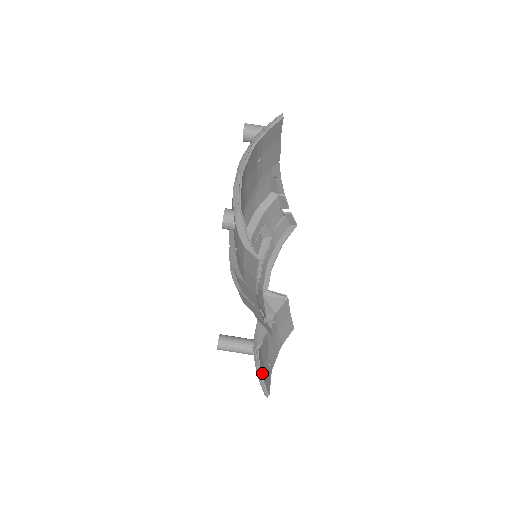
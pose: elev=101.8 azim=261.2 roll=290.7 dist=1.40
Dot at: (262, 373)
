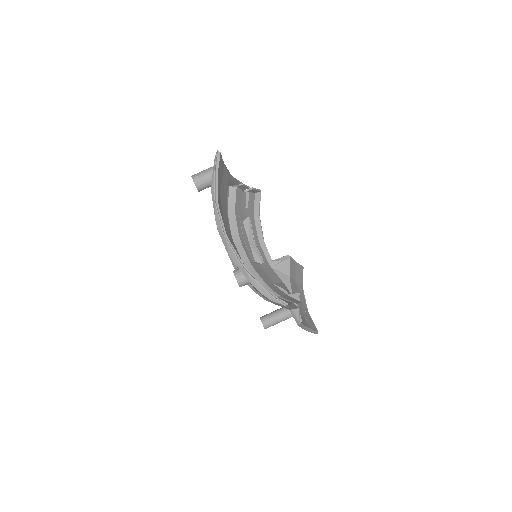
Dot at: (308, 327)
